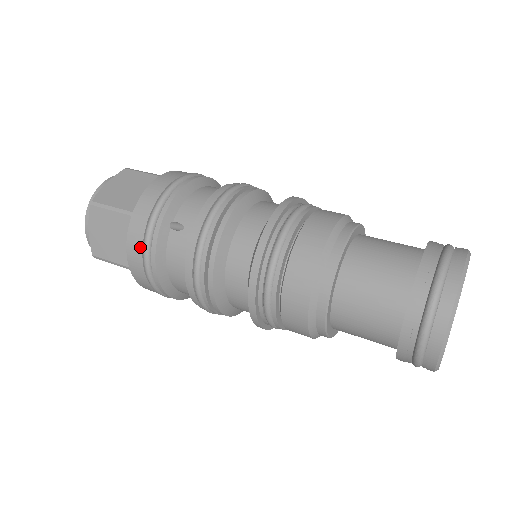
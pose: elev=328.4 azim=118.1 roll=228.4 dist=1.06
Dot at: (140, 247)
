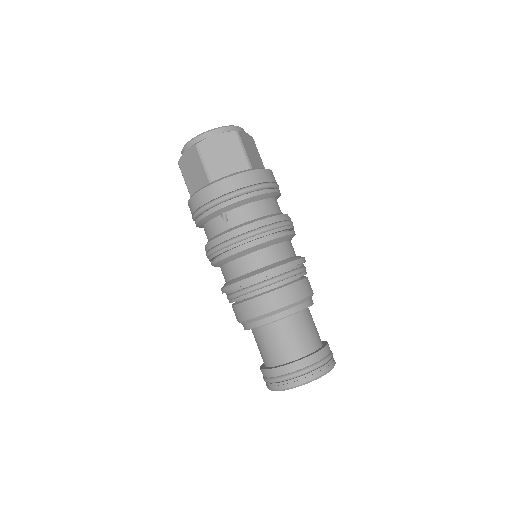
Dot at: (199, 205)
